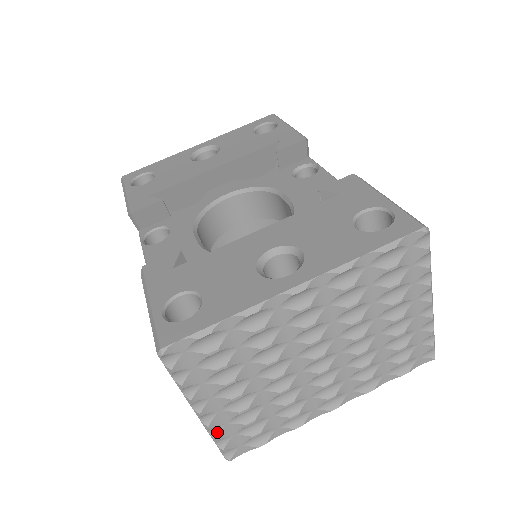
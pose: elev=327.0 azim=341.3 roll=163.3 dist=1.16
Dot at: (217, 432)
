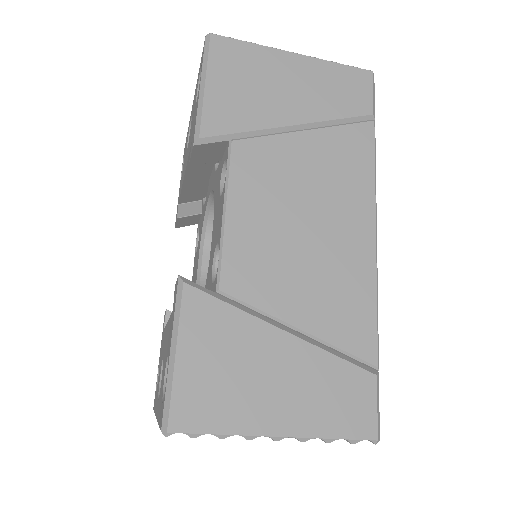
Dot at: occluded
